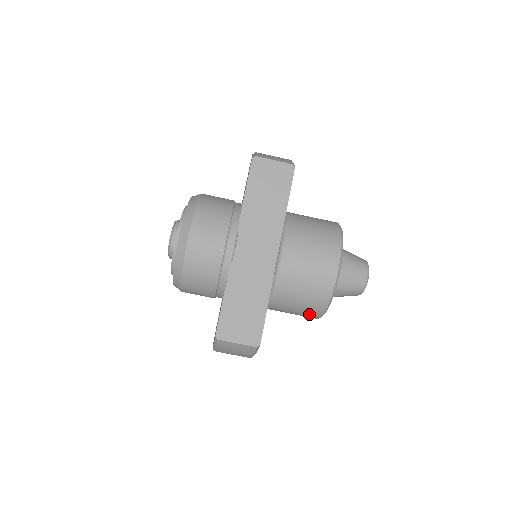
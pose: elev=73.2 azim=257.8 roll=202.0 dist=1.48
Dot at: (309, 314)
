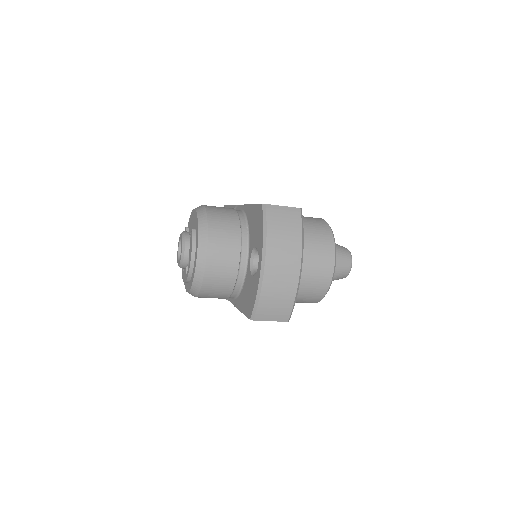
Dot at: occluded
